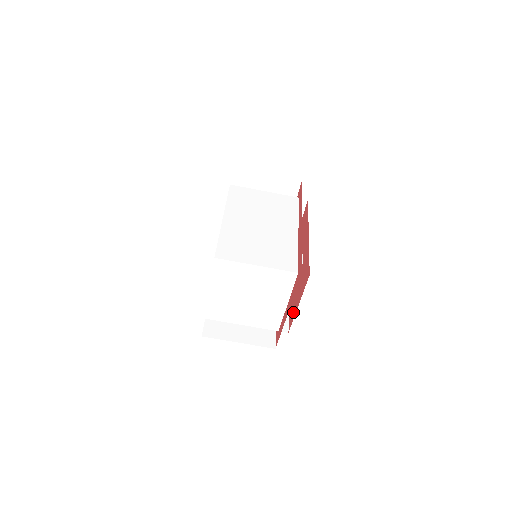
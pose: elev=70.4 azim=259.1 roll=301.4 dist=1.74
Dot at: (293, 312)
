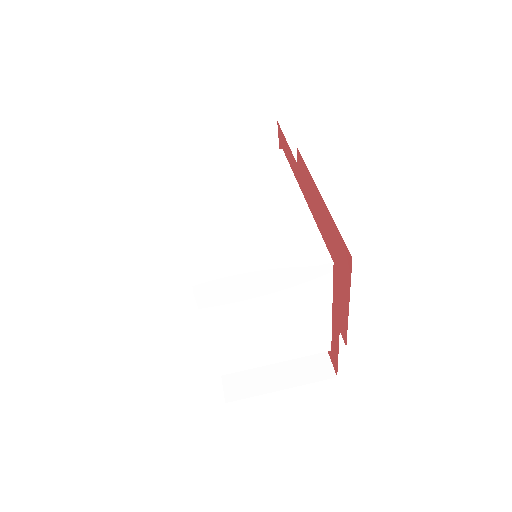
Dot at: (342, 316)
